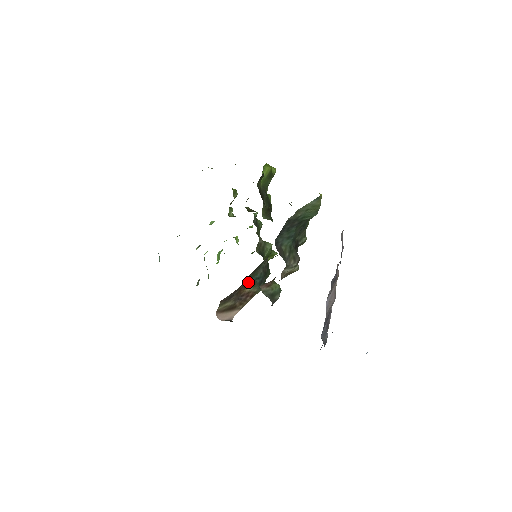
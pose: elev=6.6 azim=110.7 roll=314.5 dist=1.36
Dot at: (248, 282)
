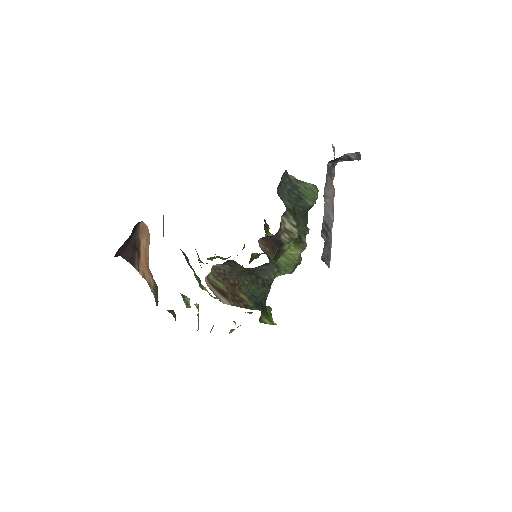
Dot at: (244, 288)
